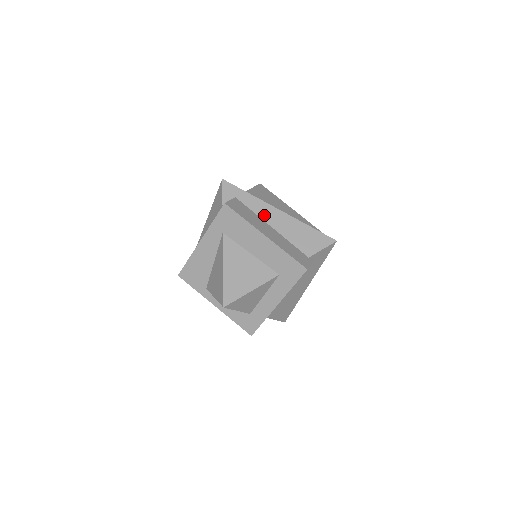
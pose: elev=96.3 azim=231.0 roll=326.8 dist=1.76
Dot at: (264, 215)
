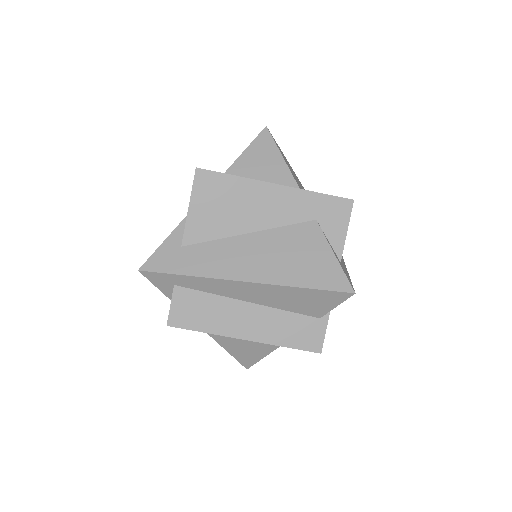
Dot at: (228, 293)
